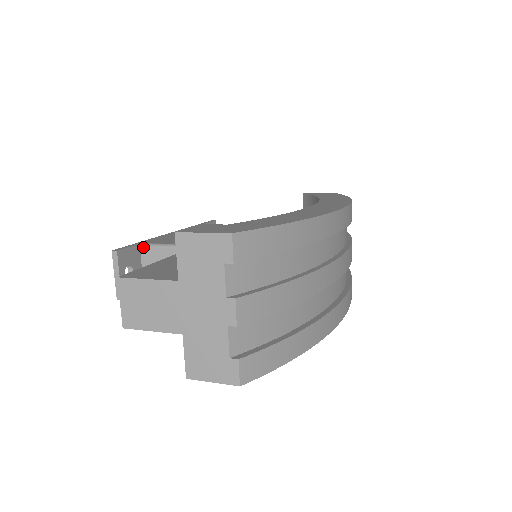
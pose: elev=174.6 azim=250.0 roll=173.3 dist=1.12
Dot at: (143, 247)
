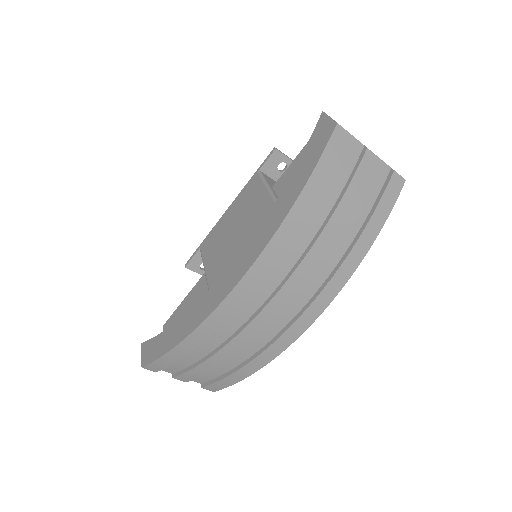
Dot at: occluded
